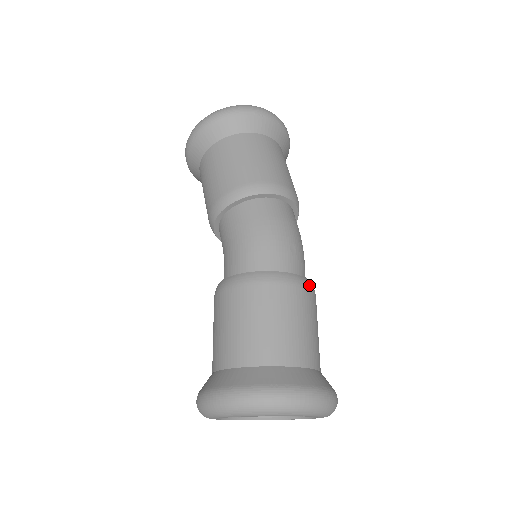
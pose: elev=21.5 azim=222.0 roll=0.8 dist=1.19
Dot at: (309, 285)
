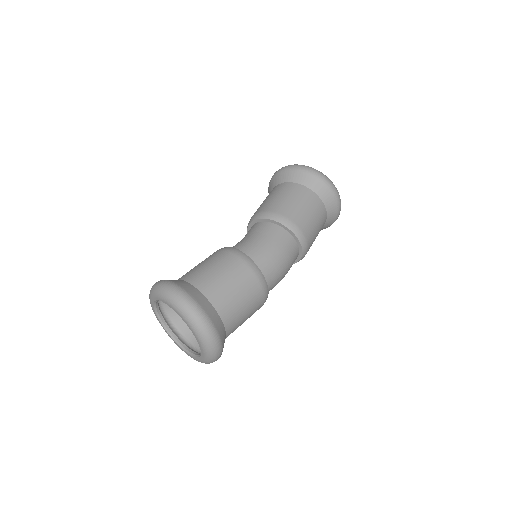
Dot at: occluded
